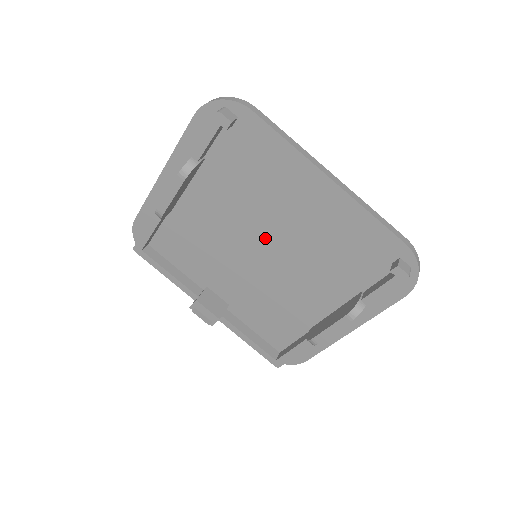
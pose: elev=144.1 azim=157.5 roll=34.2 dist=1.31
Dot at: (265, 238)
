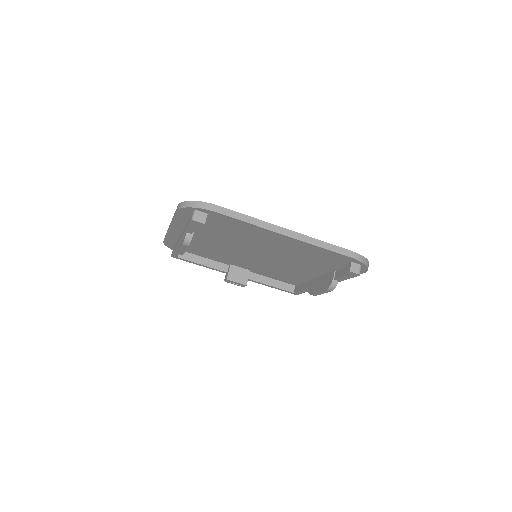
Dot at: (257, 252)
